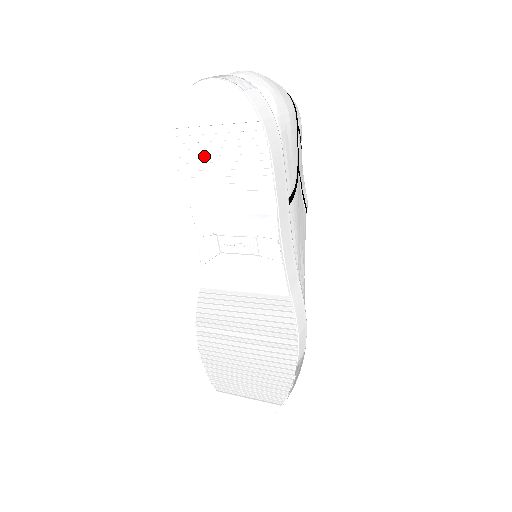
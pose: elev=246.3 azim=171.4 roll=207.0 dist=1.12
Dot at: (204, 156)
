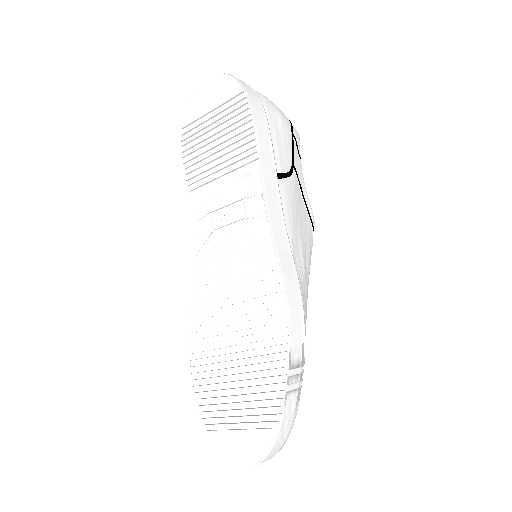
Dot at: (203, 142)
